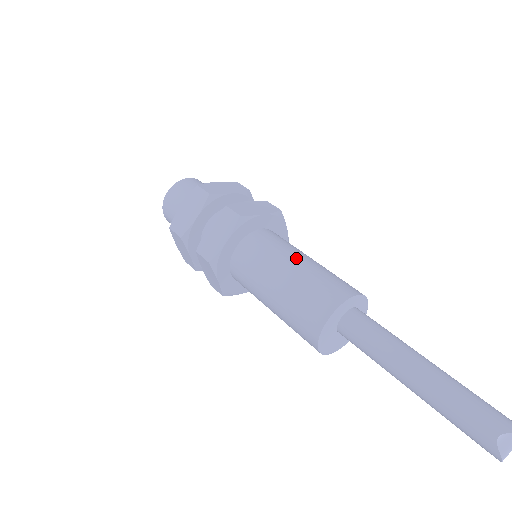
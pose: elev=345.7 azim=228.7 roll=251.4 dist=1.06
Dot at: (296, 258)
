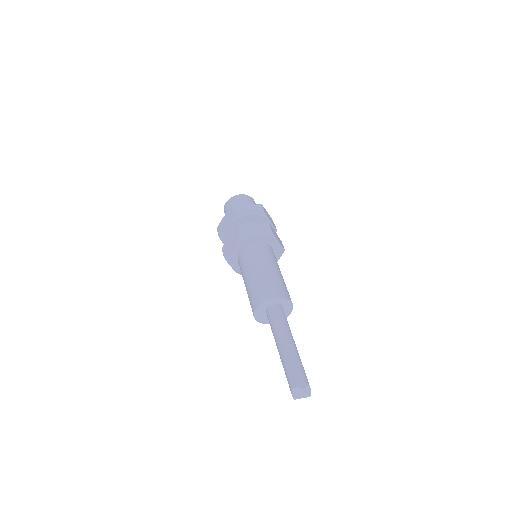
Dot at: (261, 267)
